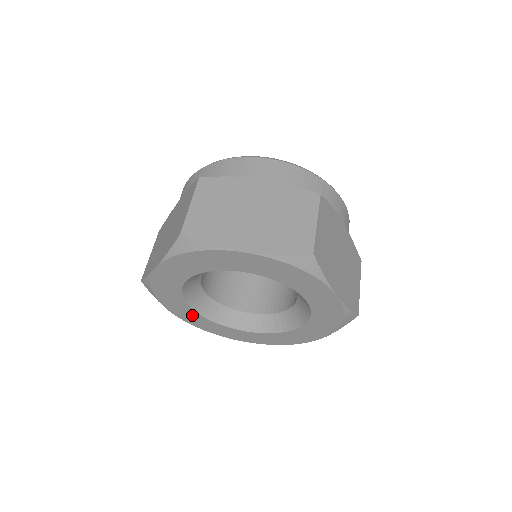
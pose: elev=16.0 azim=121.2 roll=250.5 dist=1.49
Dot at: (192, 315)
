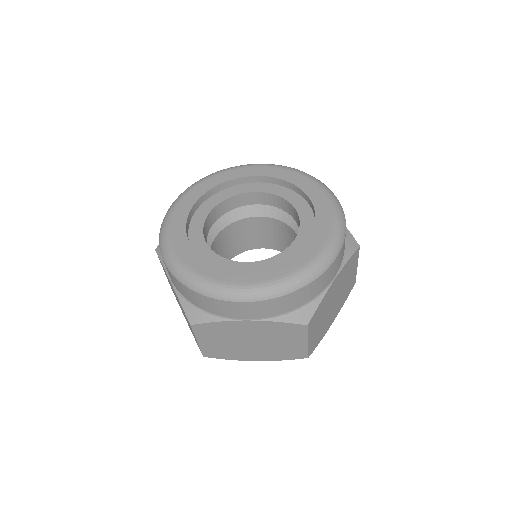
Dot at: occluded
